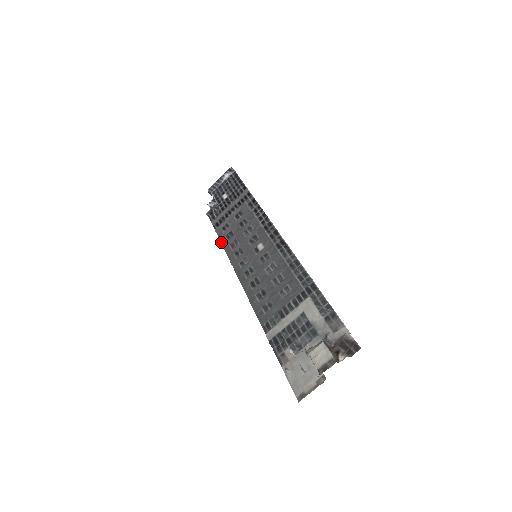
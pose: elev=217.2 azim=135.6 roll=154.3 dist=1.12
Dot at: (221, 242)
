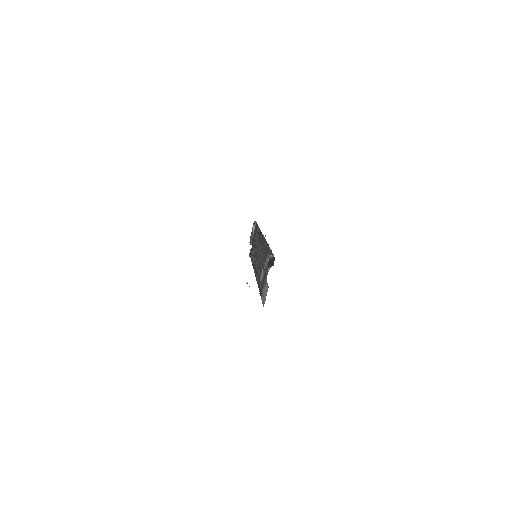
Dot at: (252, 265)
